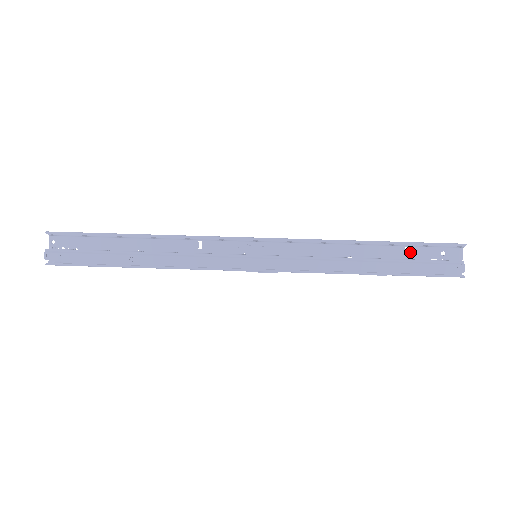
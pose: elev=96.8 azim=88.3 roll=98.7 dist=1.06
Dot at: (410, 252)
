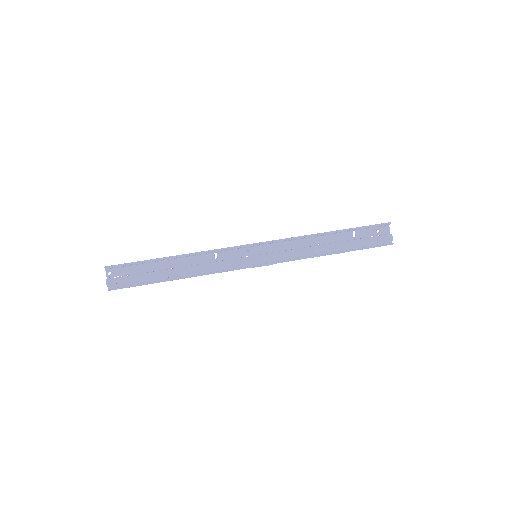
Dot at: (356, 234)
